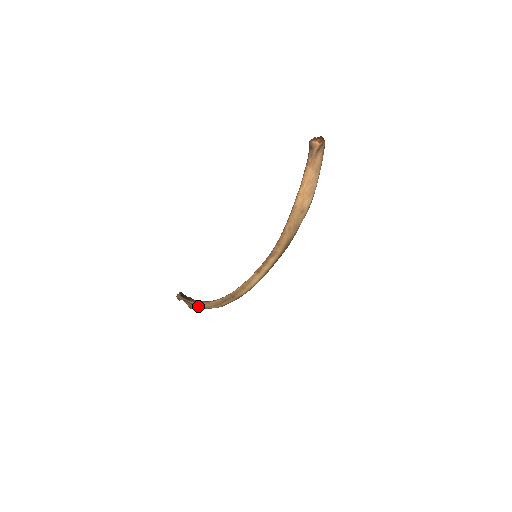
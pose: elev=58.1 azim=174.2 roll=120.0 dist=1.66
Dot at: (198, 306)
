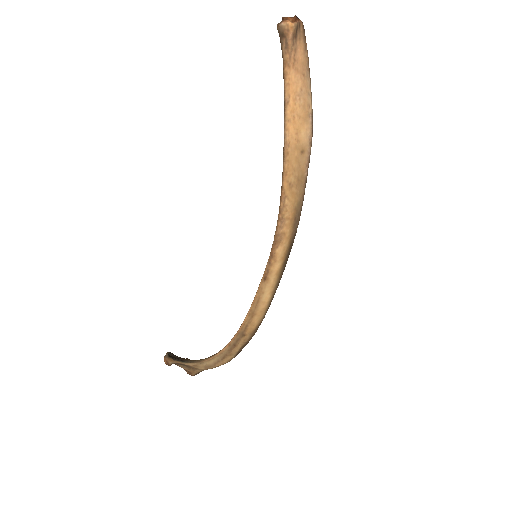
Dot at: (200, 368)
